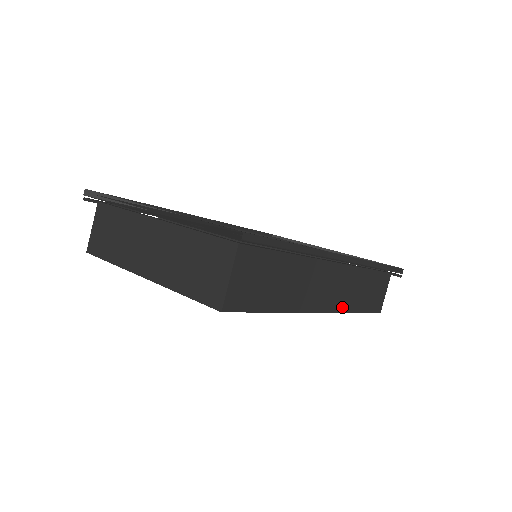
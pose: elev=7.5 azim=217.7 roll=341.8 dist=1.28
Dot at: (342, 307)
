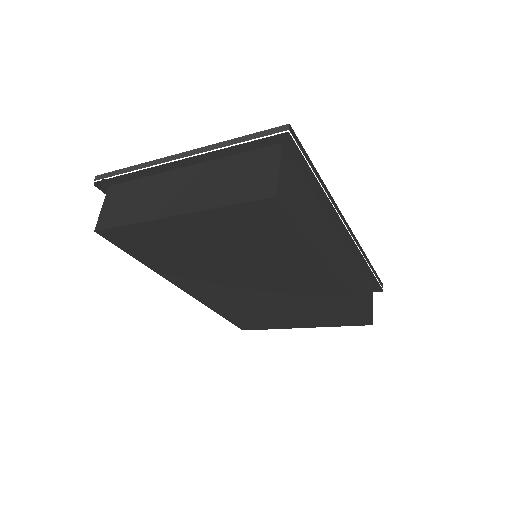
Dot at: (348, 287)
